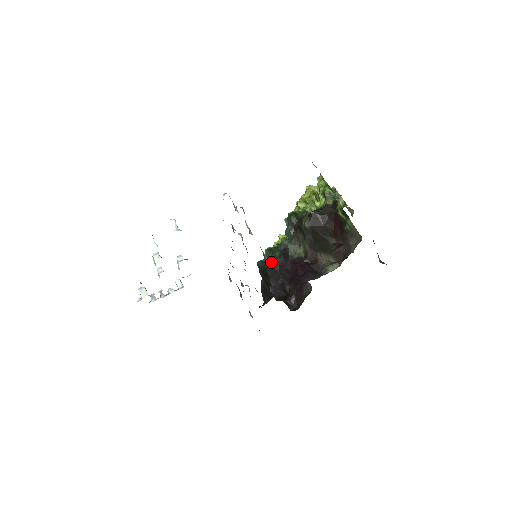
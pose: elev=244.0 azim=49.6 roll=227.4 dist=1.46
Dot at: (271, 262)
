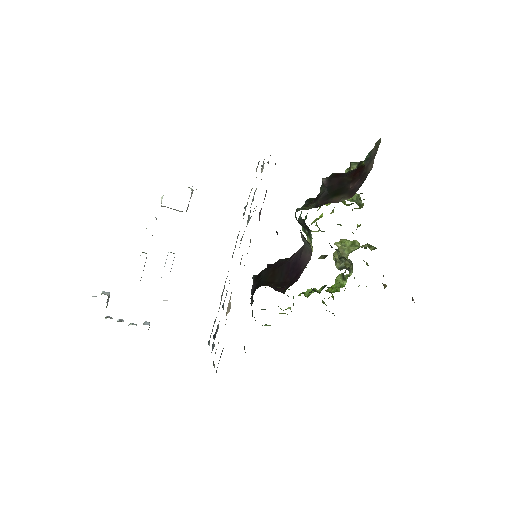
Dot at: (271, 264)
